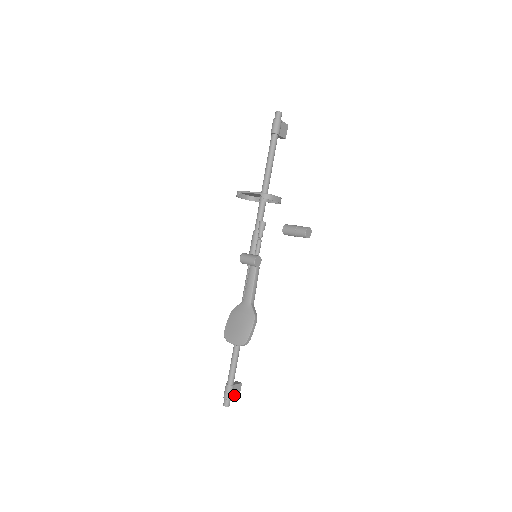
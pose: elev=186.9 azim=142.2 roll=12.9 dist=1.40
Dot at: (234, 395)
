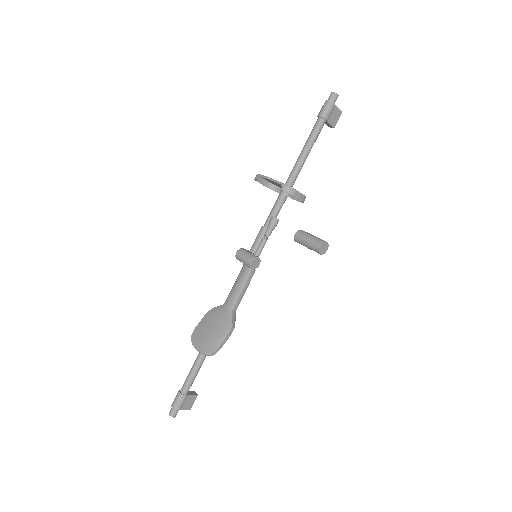
Dot at: (184, 406)
